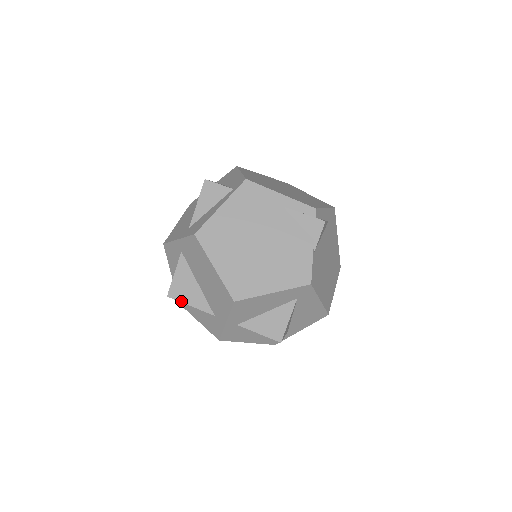
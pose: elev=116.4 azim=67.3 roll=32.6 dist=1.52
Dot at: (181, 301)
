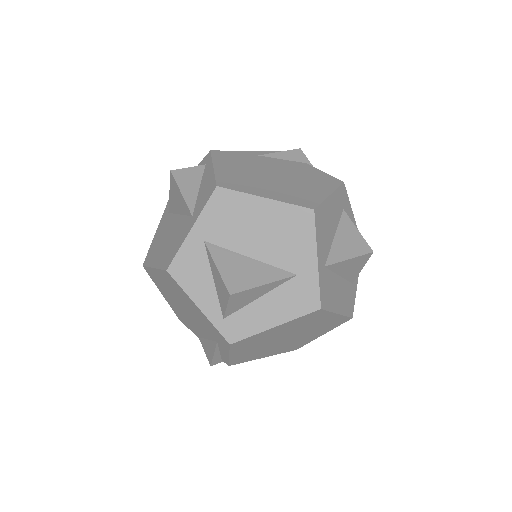
Dot at: (250, 288)
